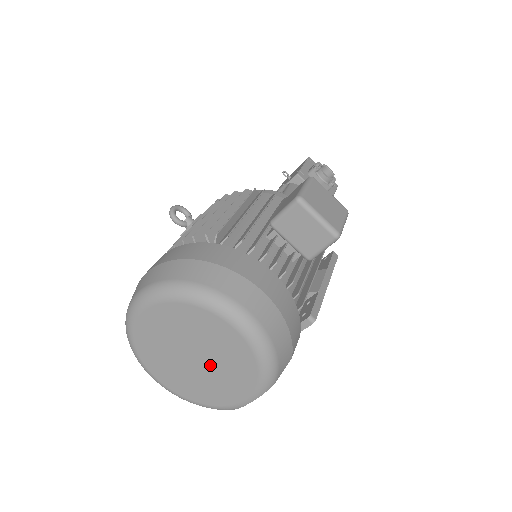
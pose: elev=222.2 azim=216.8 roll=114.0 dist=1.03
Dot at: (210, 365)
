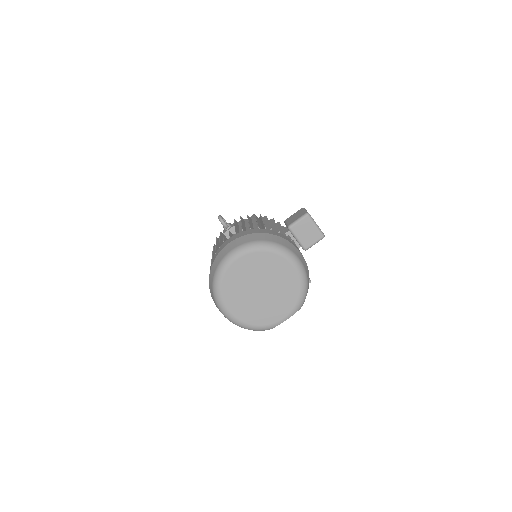
Dot at: (270, 294)
